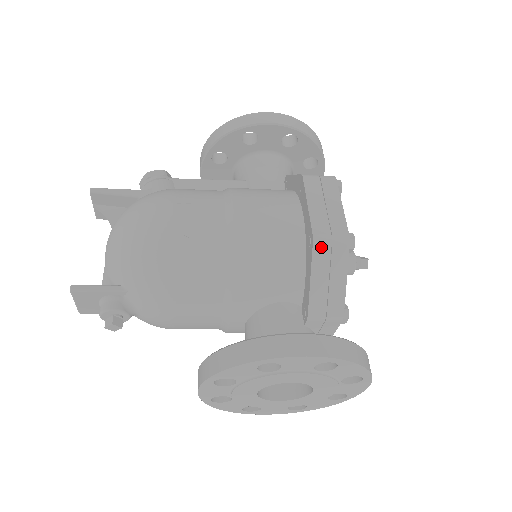
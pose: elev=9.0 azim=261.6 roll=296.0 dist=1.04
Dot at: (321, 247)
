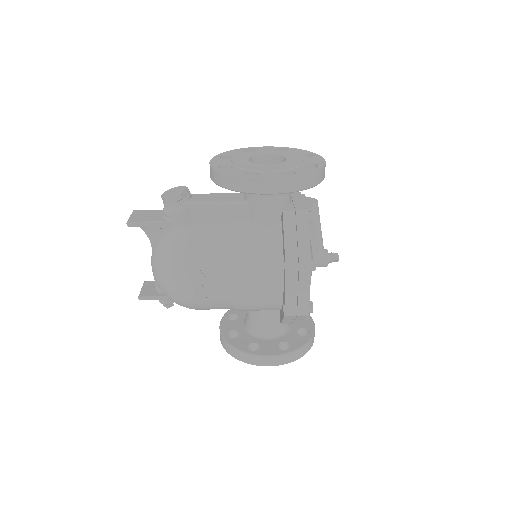
Dot at: (289, 317)
